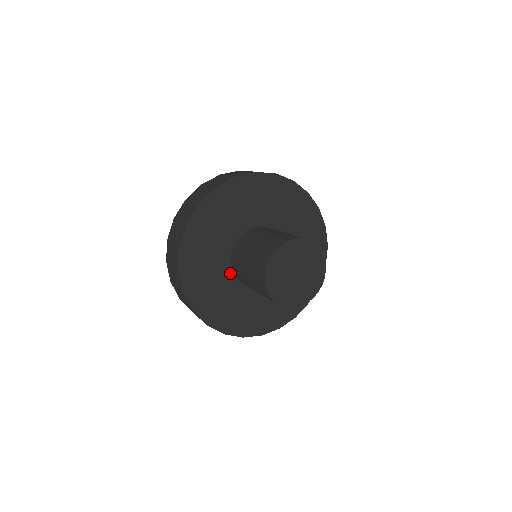
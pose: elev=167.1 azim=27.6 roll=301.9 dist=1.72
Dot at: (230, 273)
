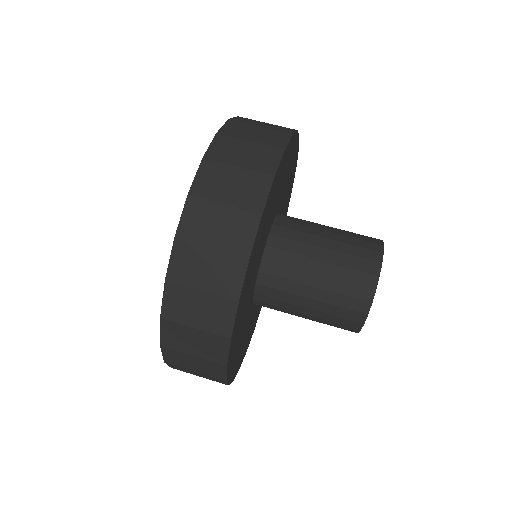
Dot at: occluded
